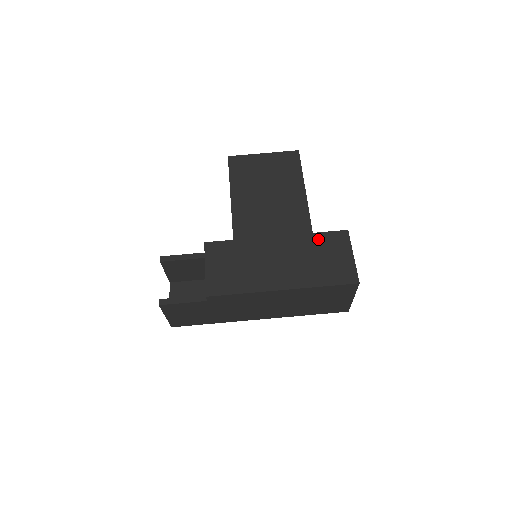
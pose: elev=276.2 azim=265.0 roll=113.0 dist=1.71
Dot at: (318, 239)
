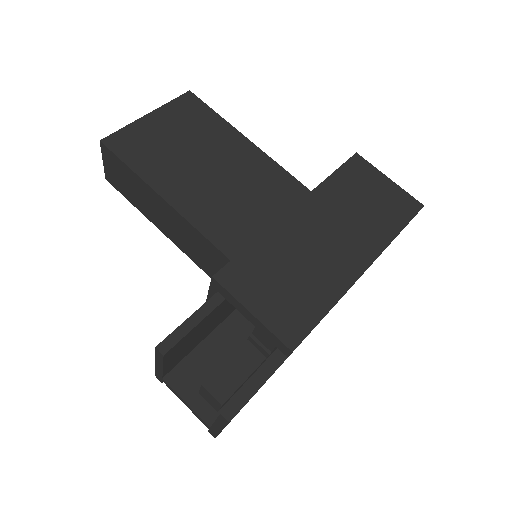
Dot at: (340, 182)
